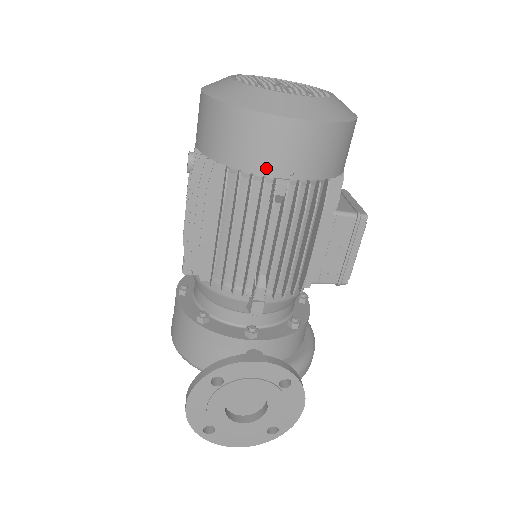
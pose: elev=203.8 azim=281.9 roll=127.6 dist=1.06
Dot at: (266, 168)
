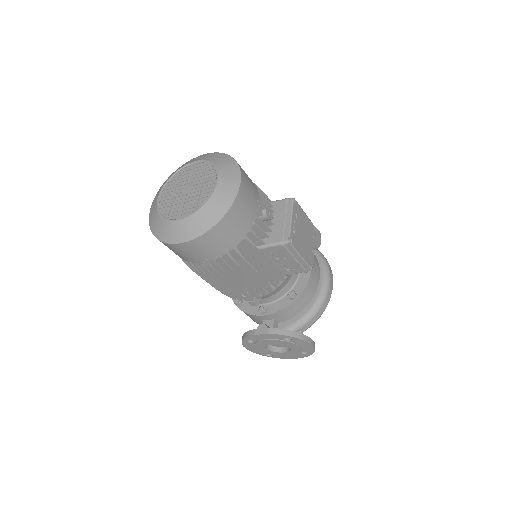
Dot at: (192, 260)
